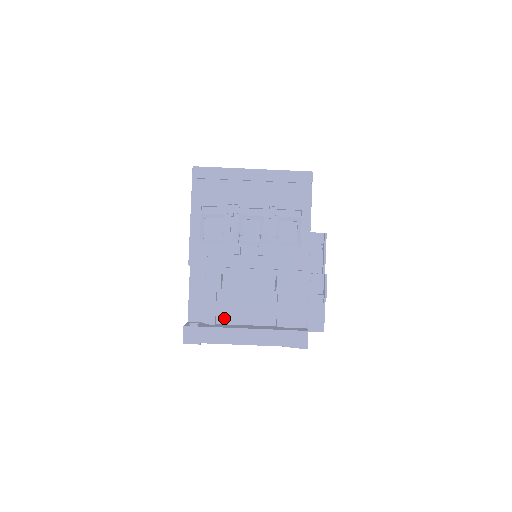
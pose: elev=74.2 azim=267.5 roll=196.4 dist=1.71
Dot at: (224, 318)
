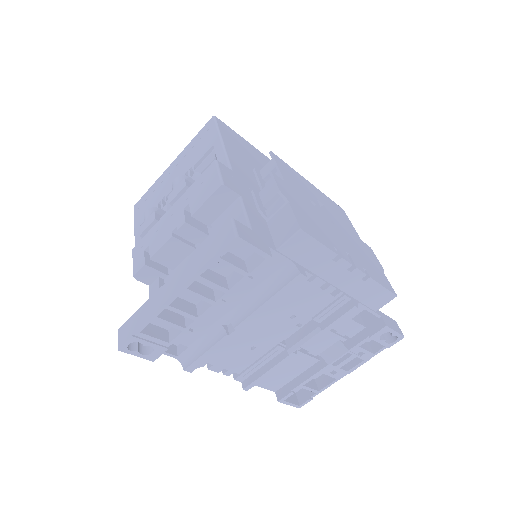
Dot at: occluded
